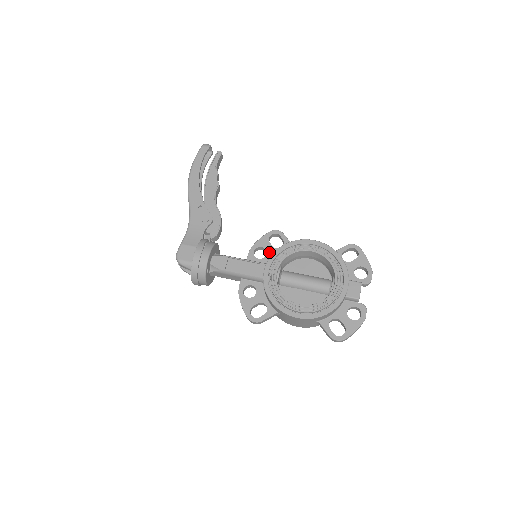
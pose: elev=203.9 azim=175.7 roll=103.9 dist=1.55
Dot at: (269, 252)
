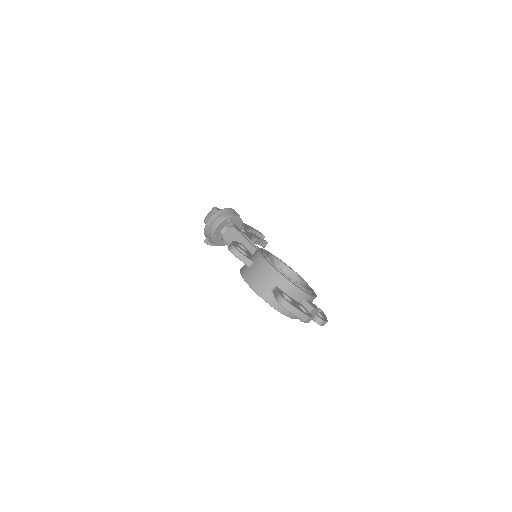
Dot at: occluded
